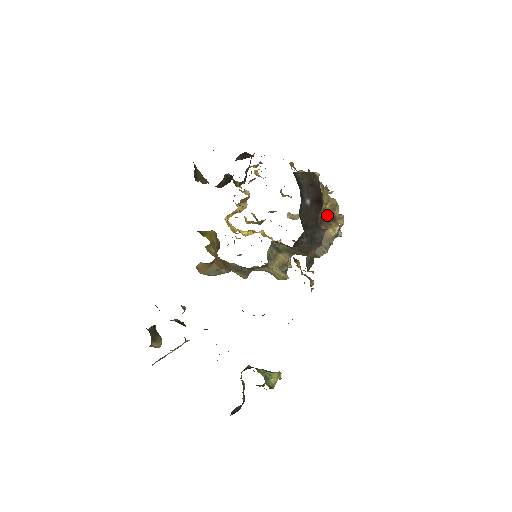
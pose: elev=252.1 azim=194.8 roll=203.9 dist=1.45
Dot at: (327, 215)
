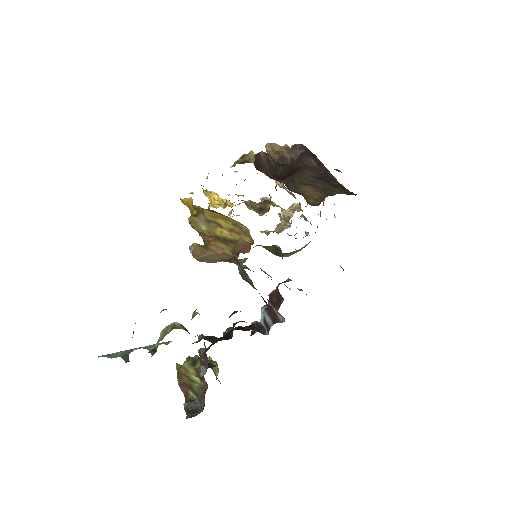
Dot at: occluded
